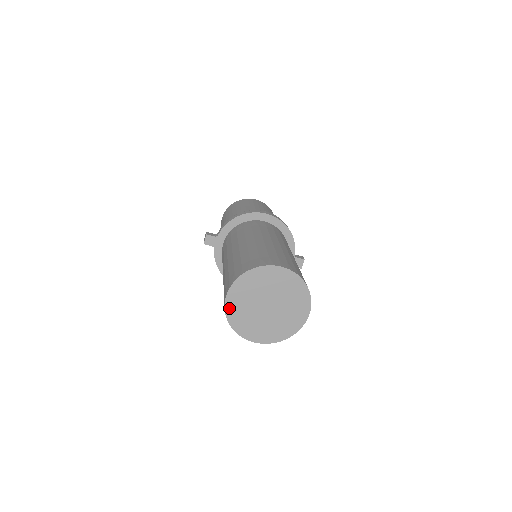
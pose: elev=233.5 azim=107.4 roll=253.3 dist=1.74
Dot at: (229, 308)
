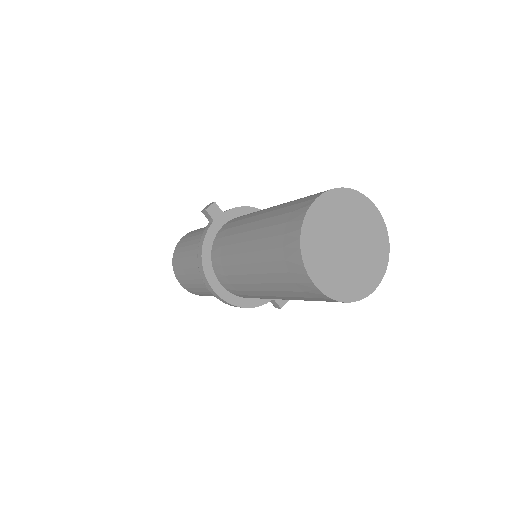
Dot at: (311, 215)
